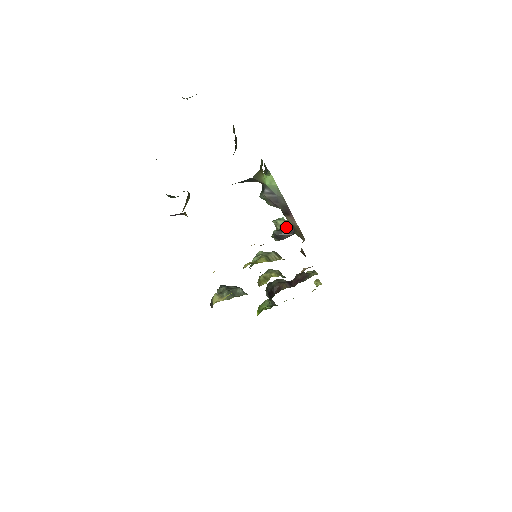
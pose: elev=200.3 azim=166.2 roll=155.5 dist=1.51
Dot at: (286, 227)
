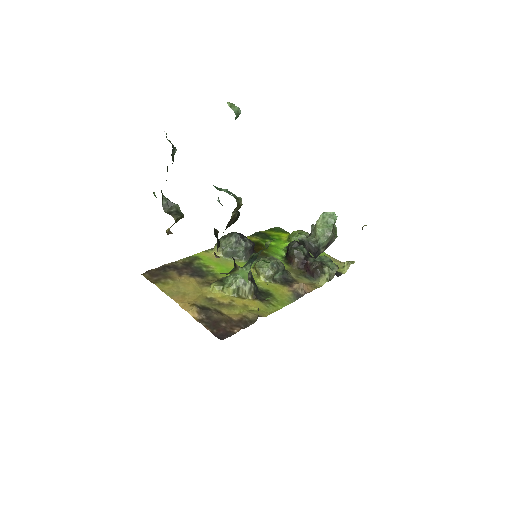
Dot at: (313, 244)
